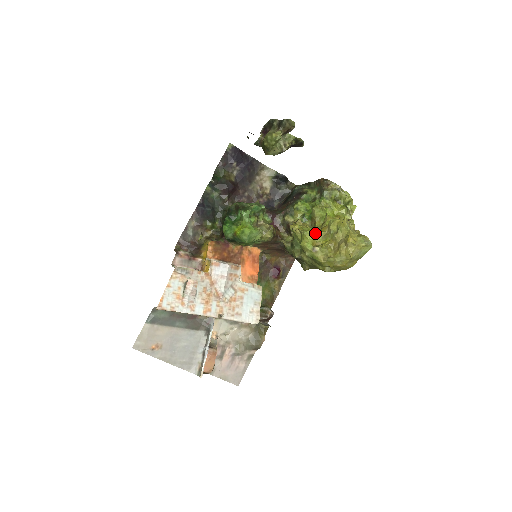
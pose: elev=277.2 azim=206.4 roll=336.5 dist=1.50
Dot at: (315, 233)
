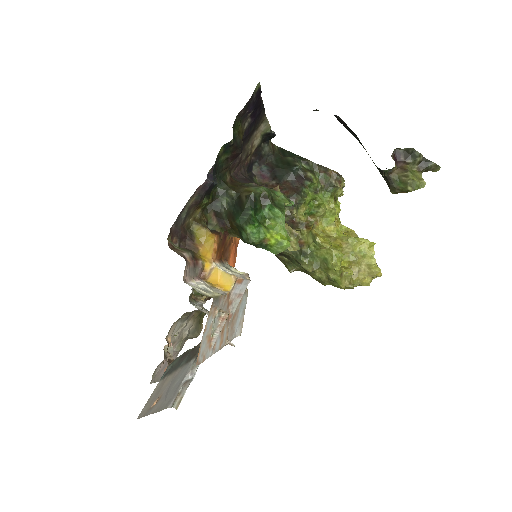
Dot at: occluded
